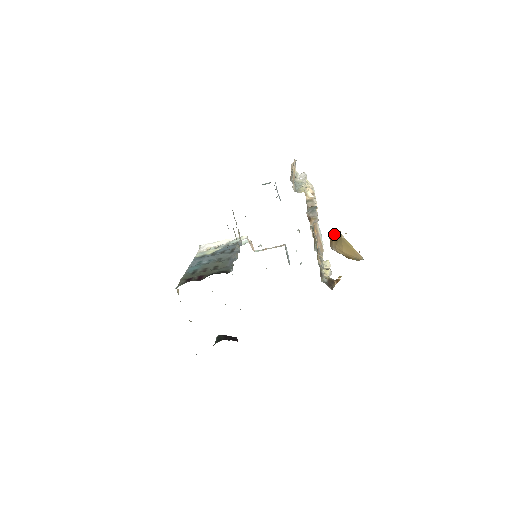
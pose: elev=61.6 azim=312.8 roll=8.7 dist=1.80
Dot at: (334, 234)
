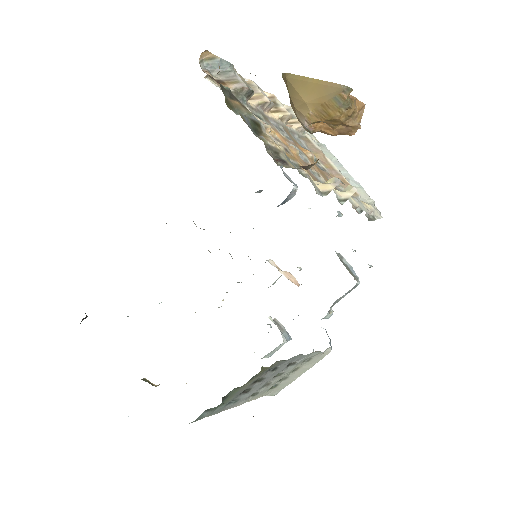
Dot at: occluded
